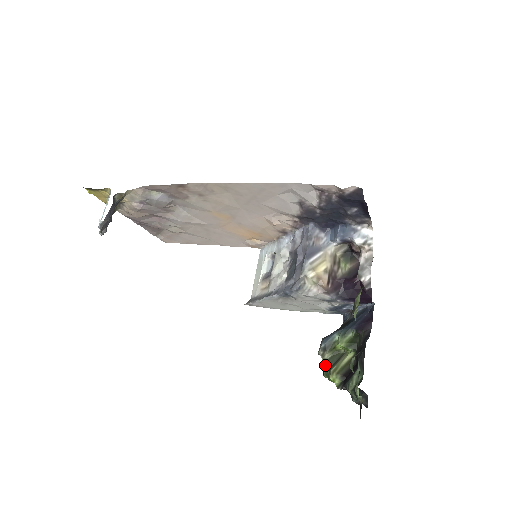
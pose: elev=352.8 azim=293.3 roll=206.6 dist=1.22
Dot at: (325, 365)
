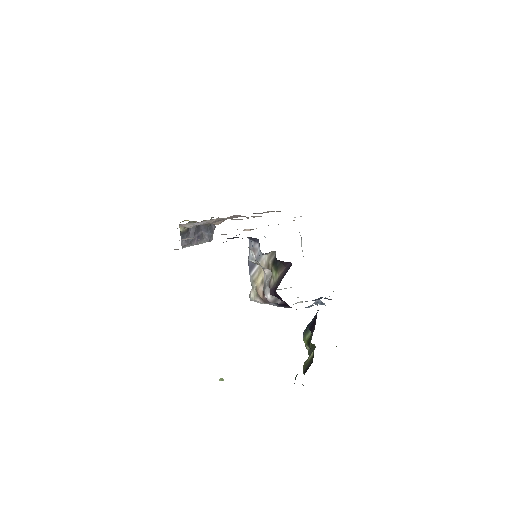
Dot at: occluded
